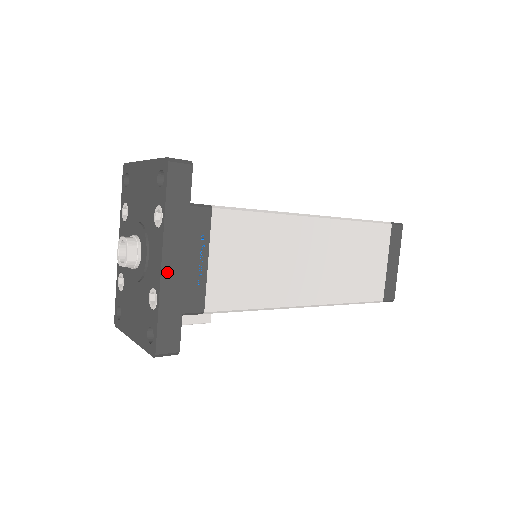
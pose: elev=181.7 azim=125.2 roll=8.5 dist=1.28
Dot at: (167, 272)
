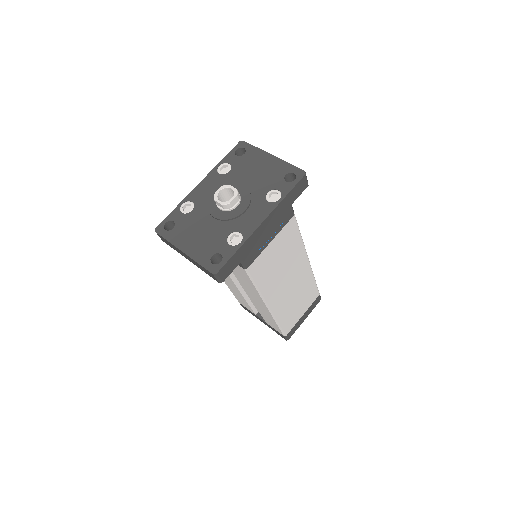
Dot at: (258, 231)
